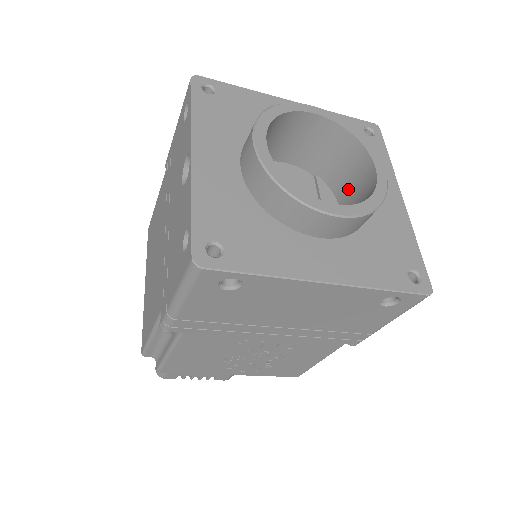
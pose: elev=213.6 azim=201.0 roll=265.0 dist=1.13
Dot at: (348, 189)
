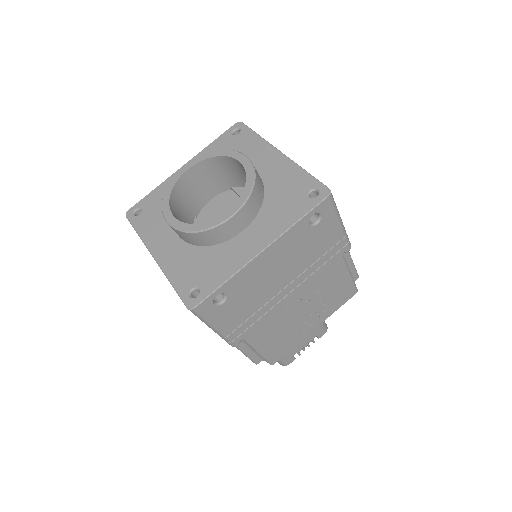
Dot at: occluded
